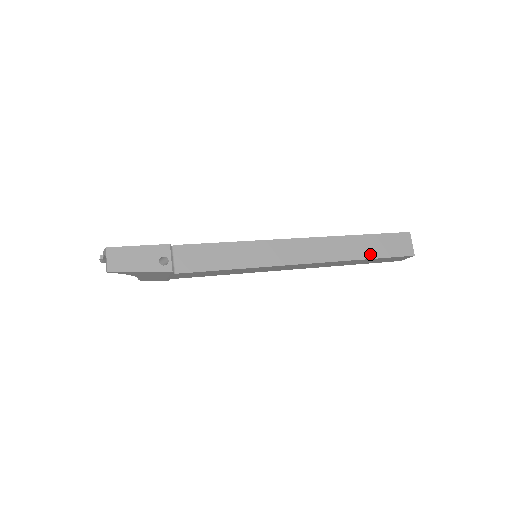
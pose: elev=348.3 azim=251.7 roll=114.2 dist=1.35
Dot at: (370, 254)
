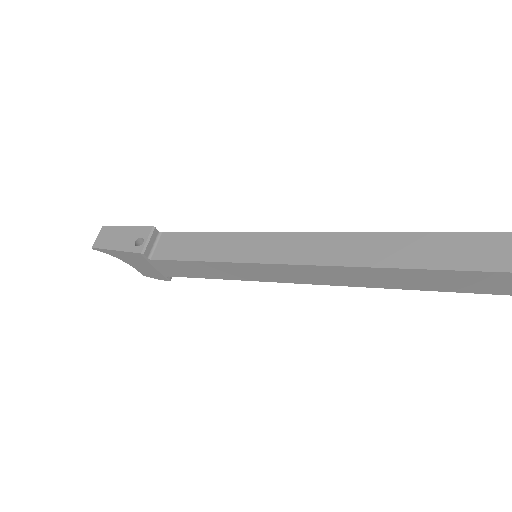
Dot at: (427, 262)
